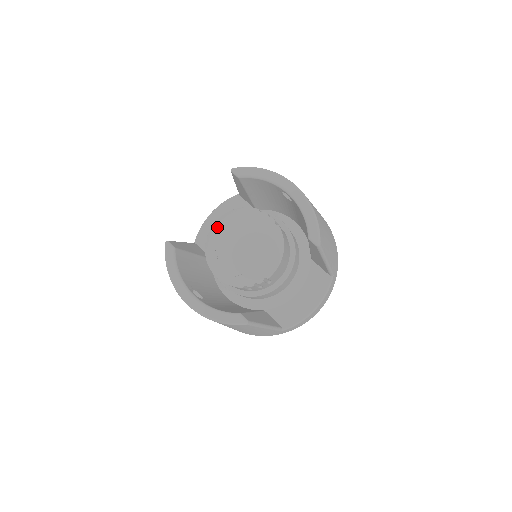
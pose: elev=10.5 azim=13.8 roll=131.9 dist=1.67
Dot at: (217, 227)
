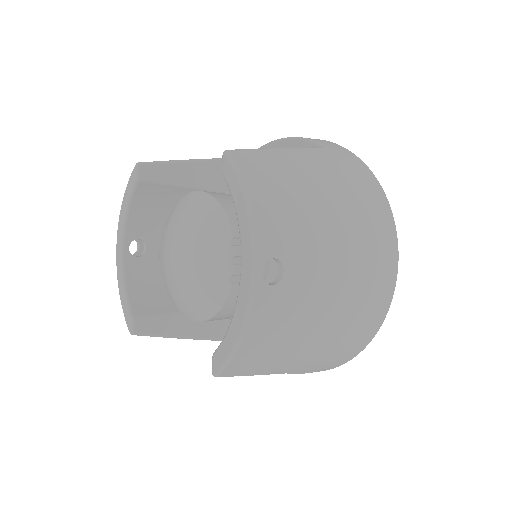
Dot at: (186, 202)
